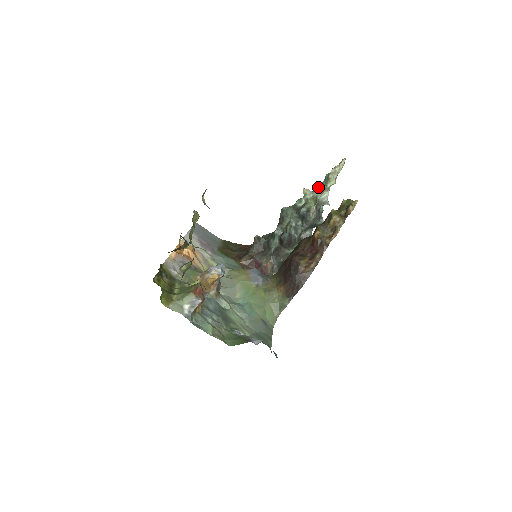
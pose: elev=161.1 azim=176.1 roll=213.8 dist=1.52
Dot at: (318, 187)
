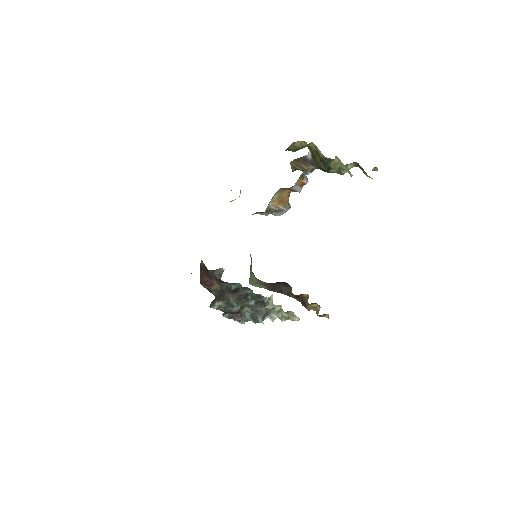
Dot at: (281, 305)
